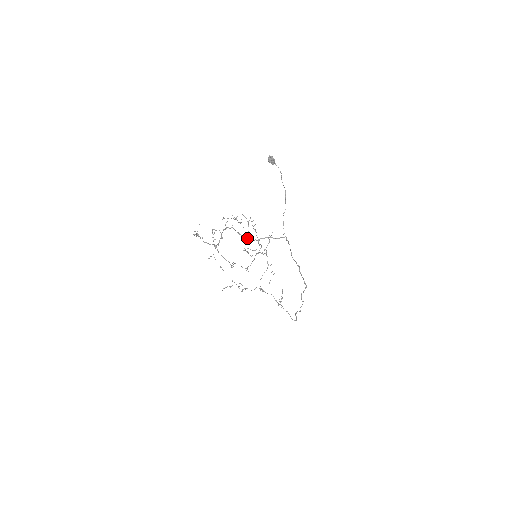
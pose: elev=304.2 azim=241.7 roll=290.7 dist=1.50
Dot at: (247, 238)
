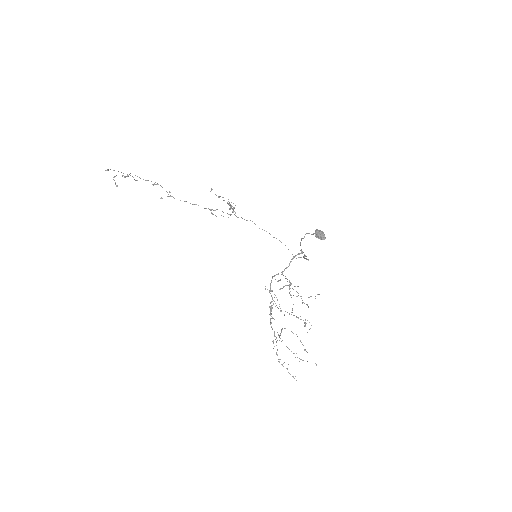
Dot at: occluded
